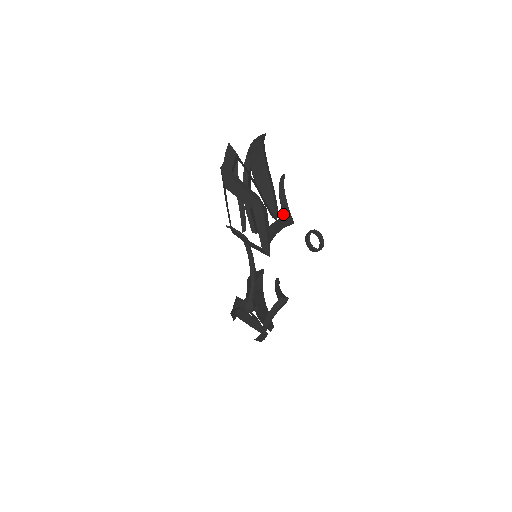
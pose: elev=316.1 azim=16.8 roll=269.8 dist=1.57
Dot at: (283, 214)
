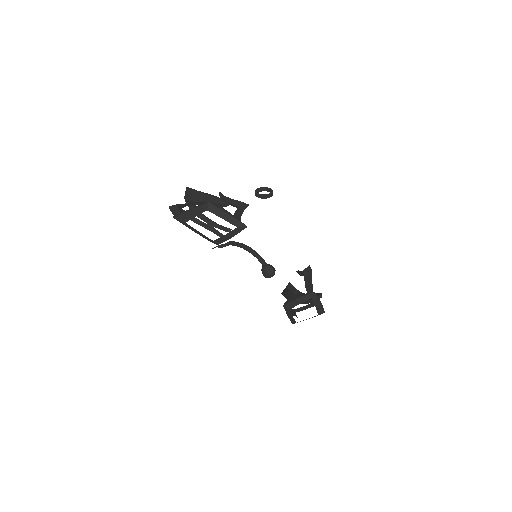
Dot at: (237, 207)
